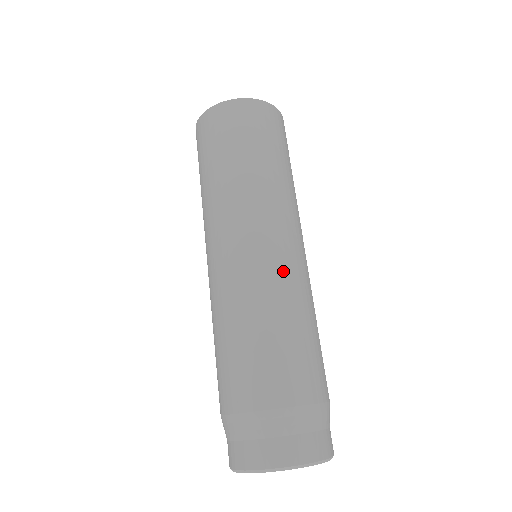
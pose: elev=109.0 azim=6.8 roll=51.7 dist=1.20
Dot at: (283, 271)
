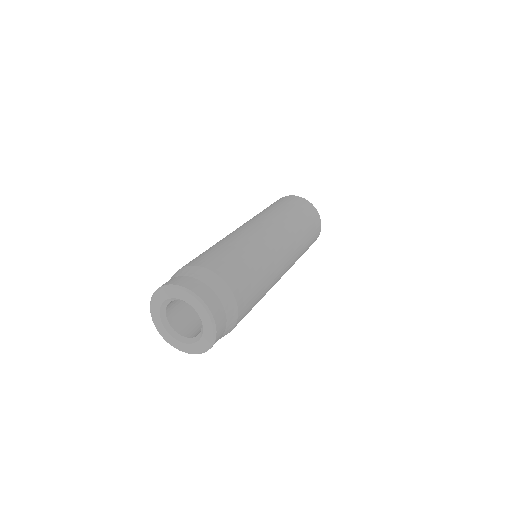
Dot at: (272, 251)
